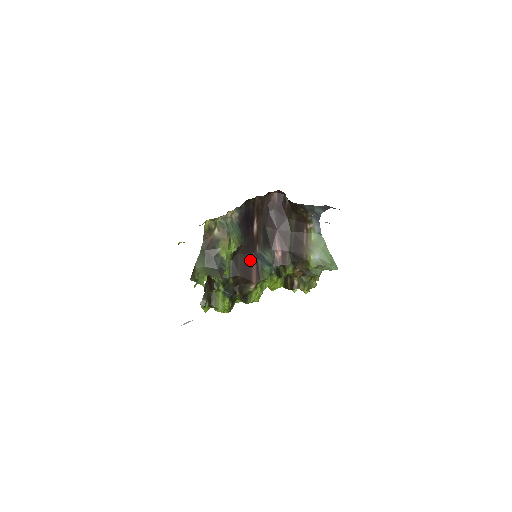
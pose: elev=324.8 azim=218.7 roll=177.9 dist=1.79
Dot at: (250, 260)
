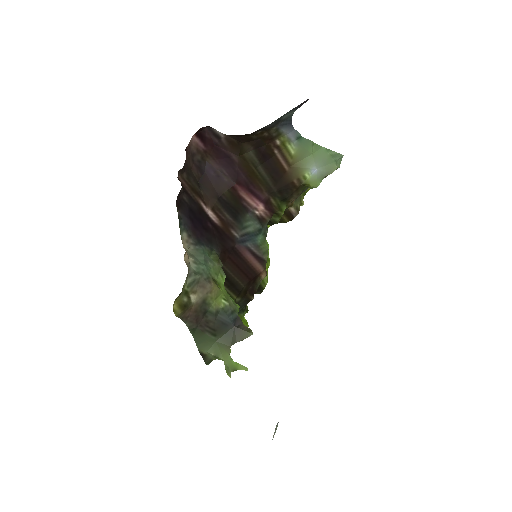
Dot at: (239, 256)
